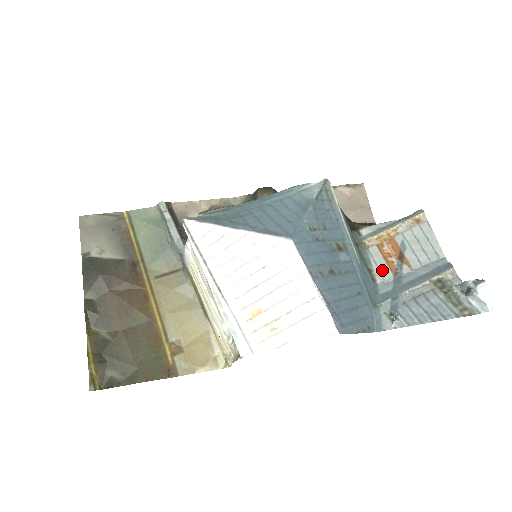
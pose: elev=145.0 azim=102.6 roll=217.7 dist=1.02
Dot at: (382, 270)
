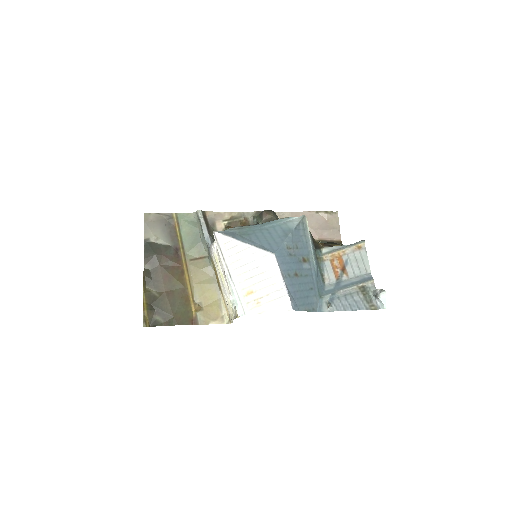
Dot at: (330, 276)
